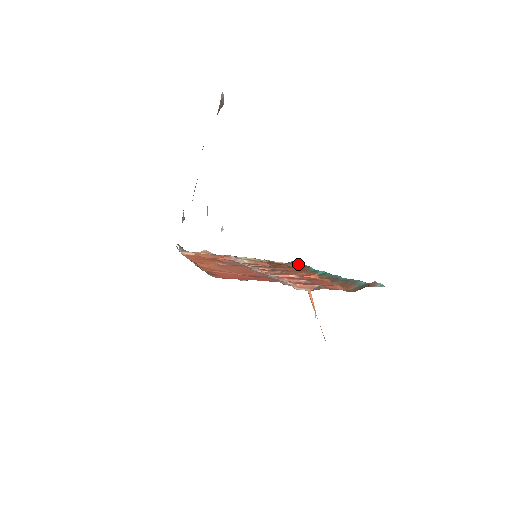
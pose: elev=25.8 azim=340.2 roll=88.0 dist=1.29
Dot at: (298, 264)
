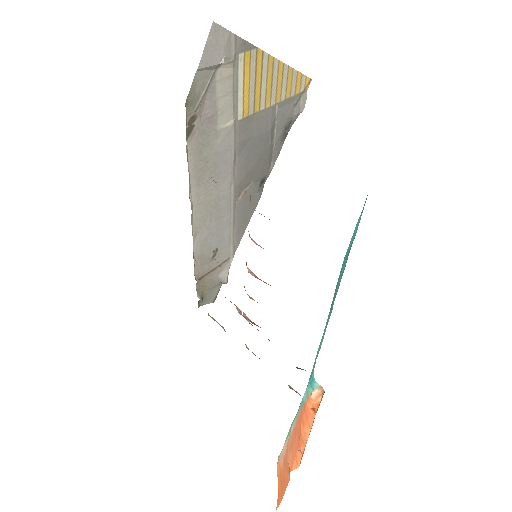
Dot at: occluded
